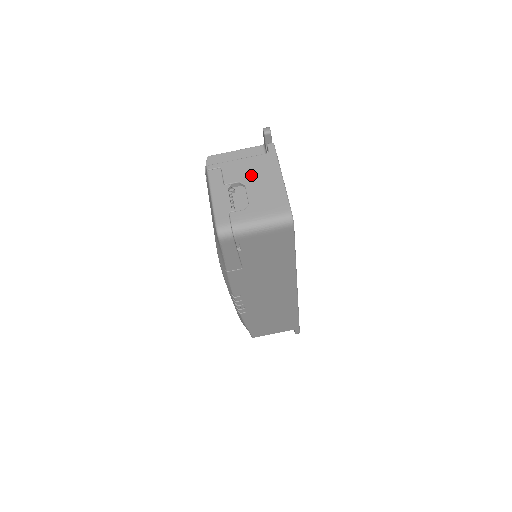
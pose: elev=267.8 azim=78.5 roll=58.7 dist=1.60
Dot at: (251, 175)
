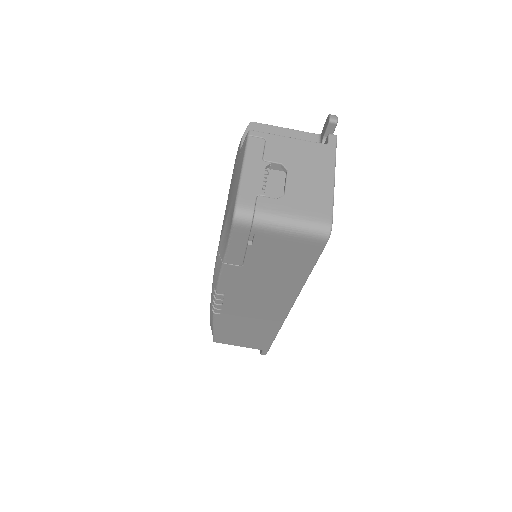
Dot at: (298, 161)
